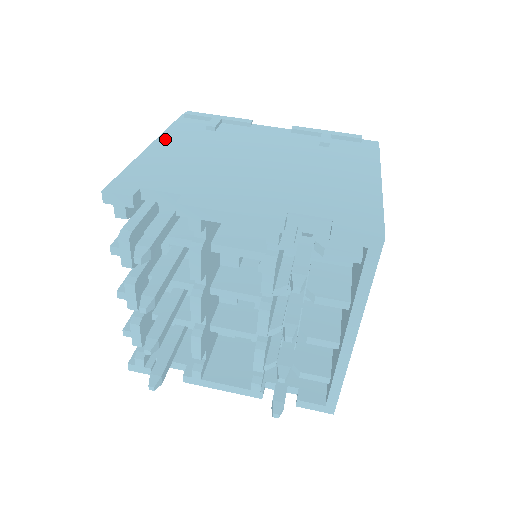
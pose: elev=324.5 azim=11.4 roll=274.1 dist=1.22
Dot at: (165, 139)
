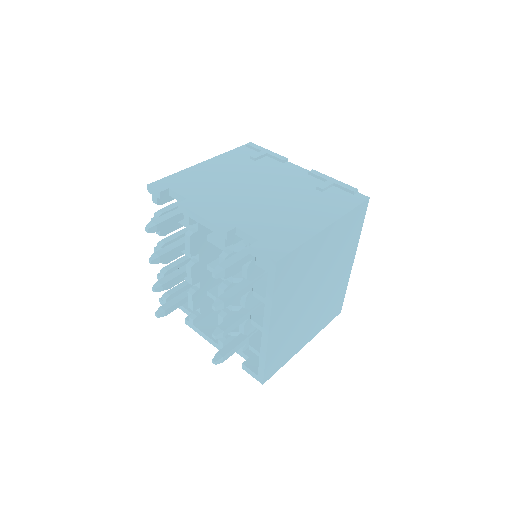
Dot at: (216, 160)
